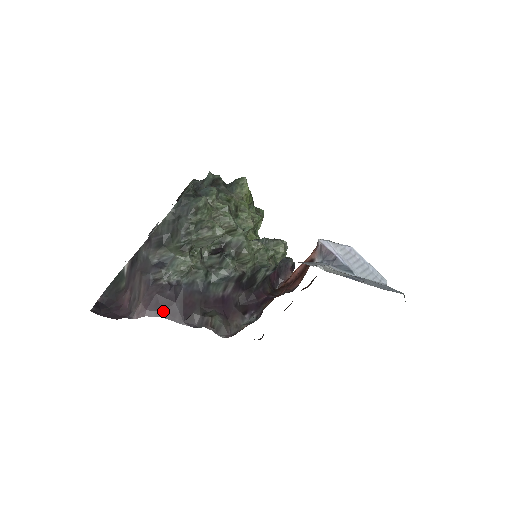
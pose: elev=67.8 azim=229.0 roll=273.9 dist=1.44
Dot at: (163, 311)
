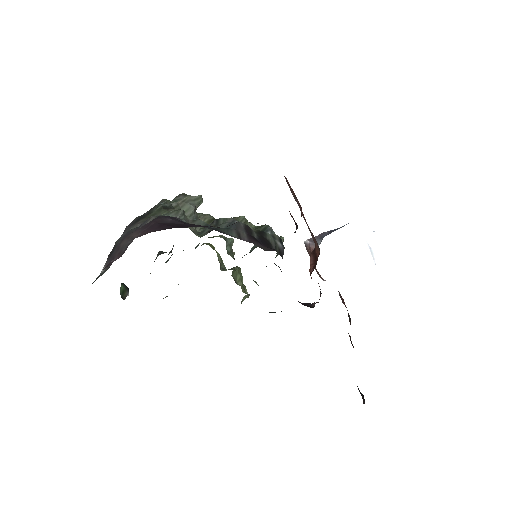
Dot at: (174, 227)
